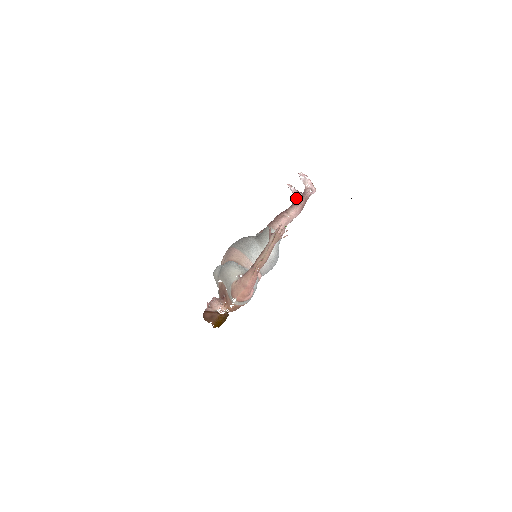
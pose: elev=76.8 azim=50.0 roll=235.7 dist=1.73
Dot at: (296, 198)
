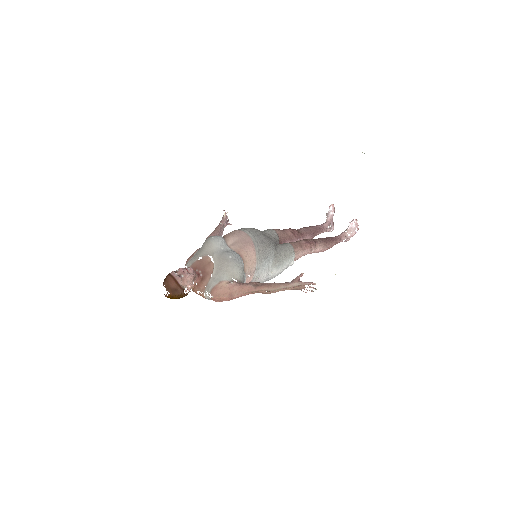
Dot at: (326, 224)
